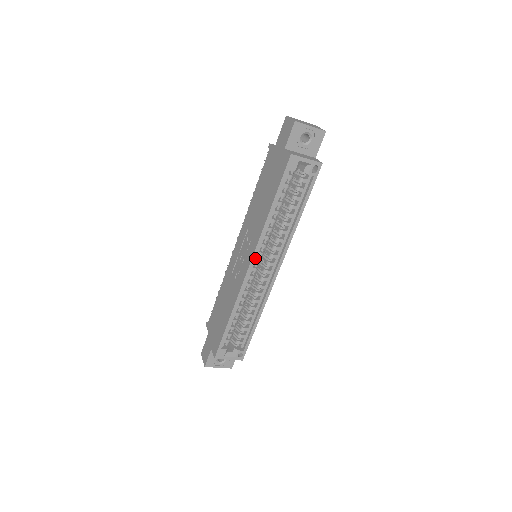
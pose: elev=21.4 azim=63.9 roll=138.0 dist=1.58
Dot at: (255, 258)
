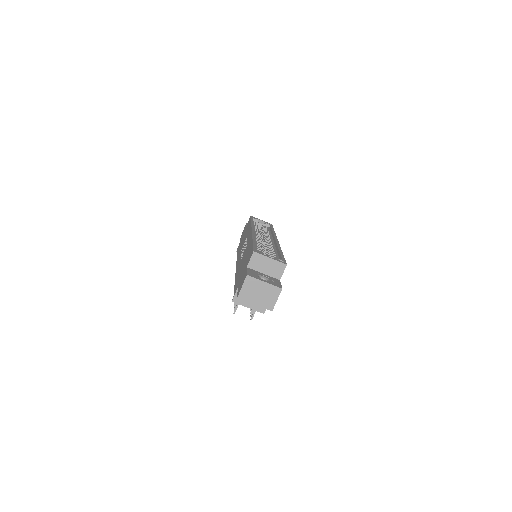
Dot at: occluded
